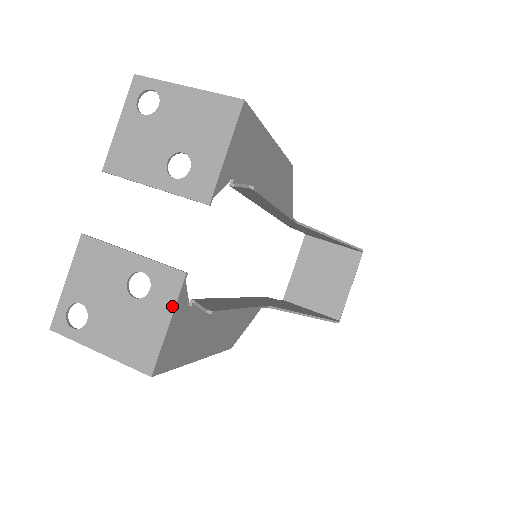
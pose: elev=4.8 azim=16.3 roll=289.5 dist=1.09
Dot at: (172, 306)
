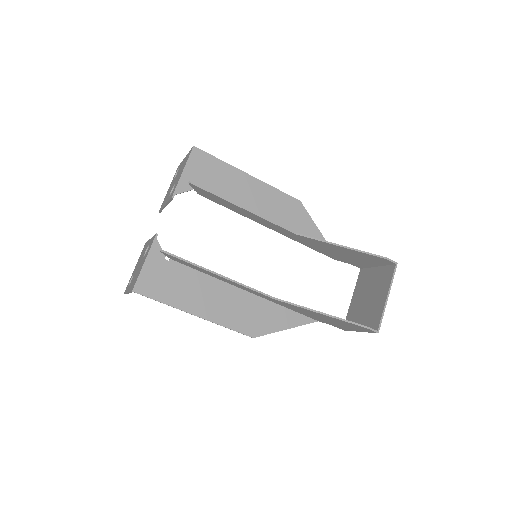
Dot at: (148, 252)
